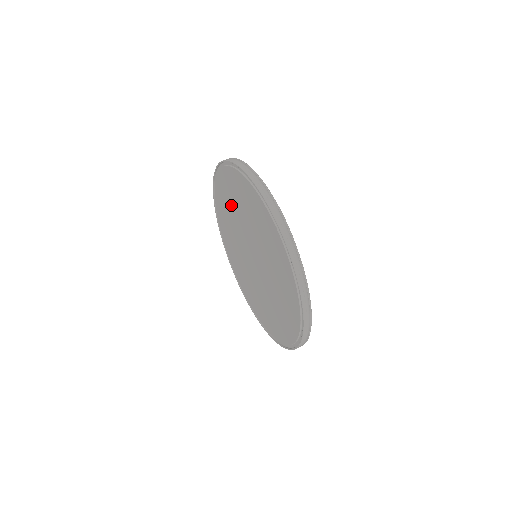
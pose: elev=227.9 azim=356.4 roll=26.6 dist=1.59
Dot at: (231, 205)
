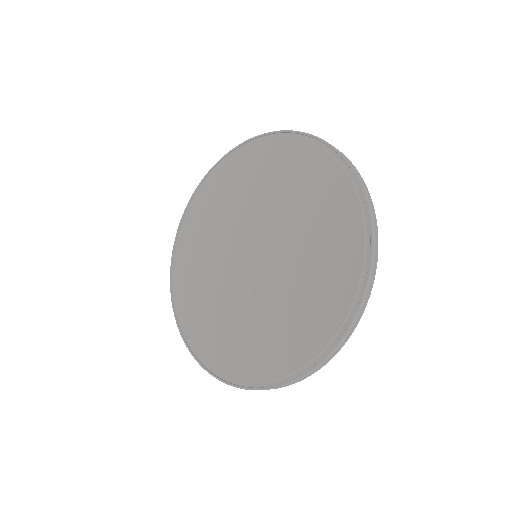
Dot at: (240, 191)
